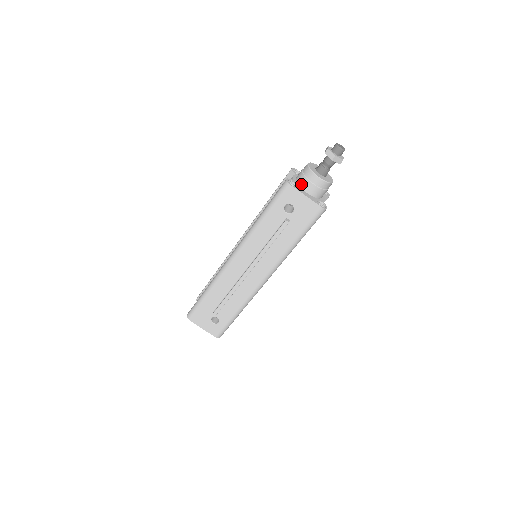
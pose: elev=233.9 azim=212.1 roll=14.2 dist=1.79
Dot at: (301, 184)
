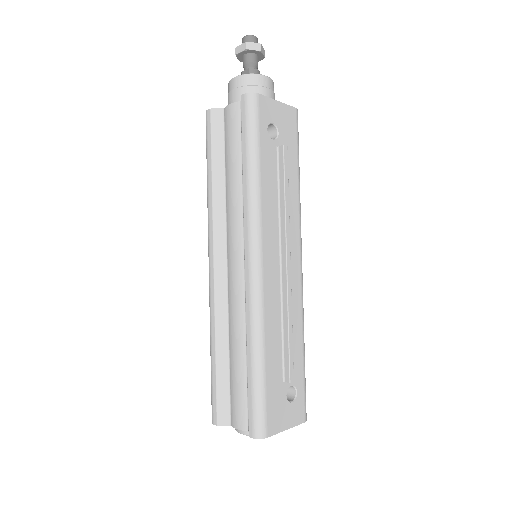
Dot at: occluded
